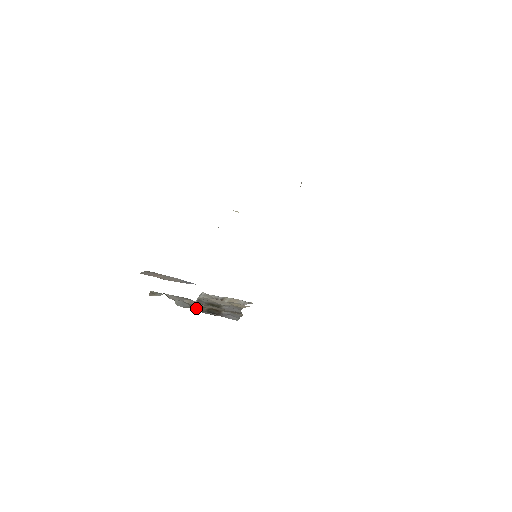
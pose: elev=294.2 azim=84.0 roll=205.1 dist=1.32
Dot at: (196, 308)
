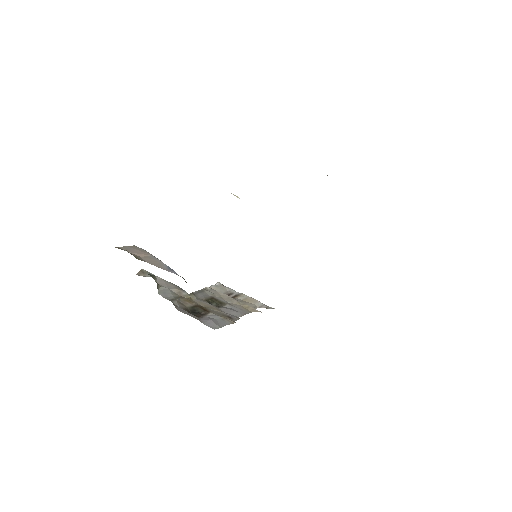
Dot at: (177, 302)
